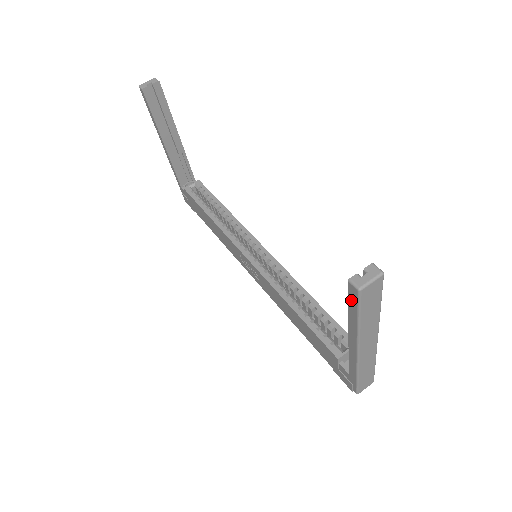
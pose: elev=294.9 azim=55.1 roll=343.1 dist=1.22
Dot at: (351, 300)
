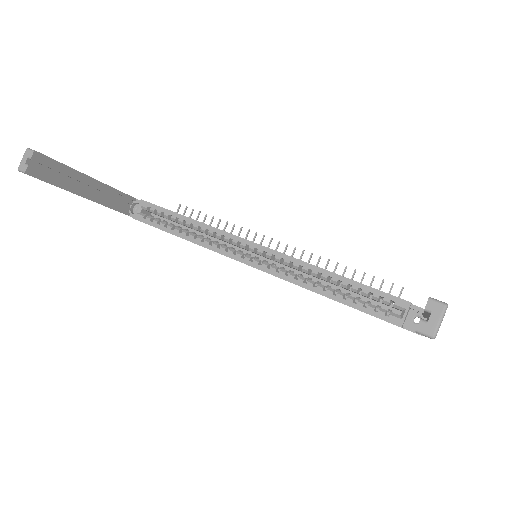
Dot at: occluded
